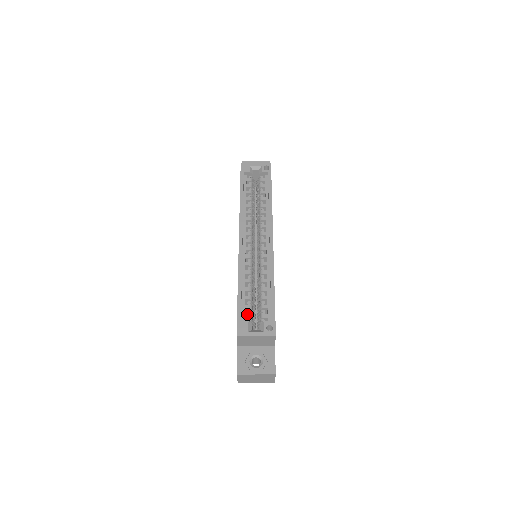
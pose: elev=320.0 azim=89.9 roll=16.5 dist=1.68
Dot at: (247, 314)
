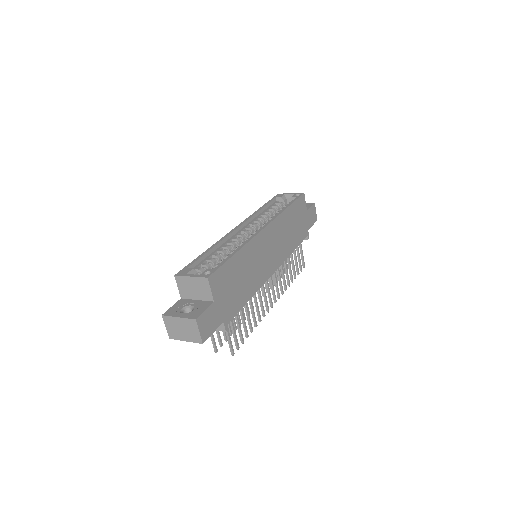
Dot at: (199, 267)
